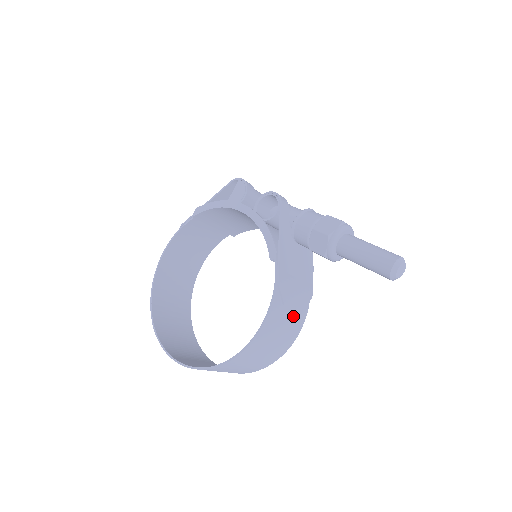
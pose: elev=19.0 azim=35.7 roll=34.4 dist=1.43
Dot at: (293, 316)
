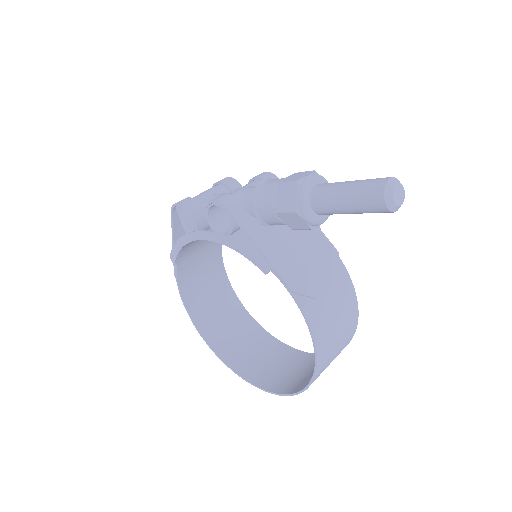
Dot at: (335, 292)
